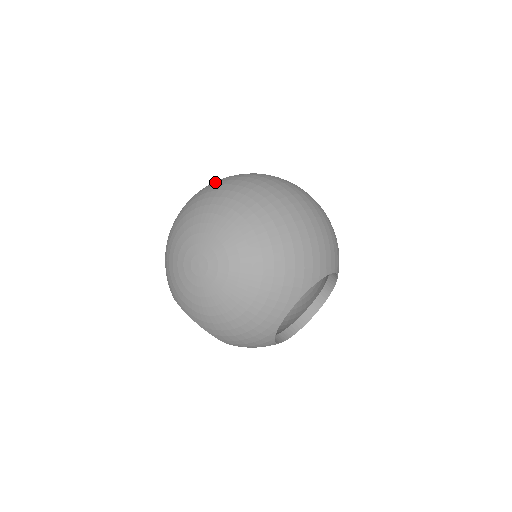
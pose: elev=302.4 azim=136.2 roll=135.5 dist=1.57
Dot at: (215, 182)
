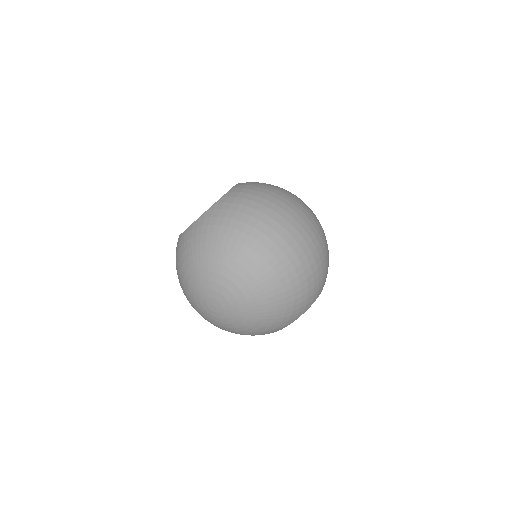
Dot at: (226, 215)
